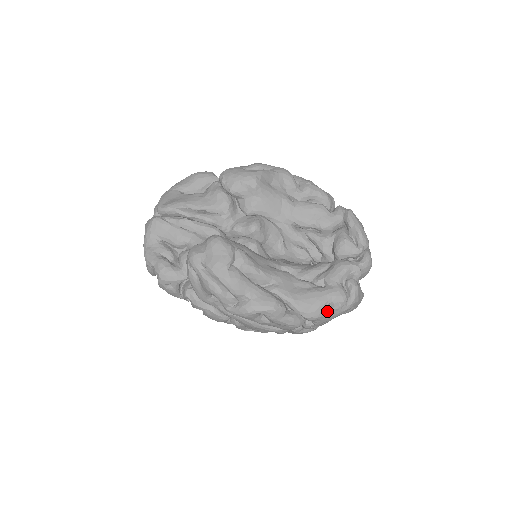
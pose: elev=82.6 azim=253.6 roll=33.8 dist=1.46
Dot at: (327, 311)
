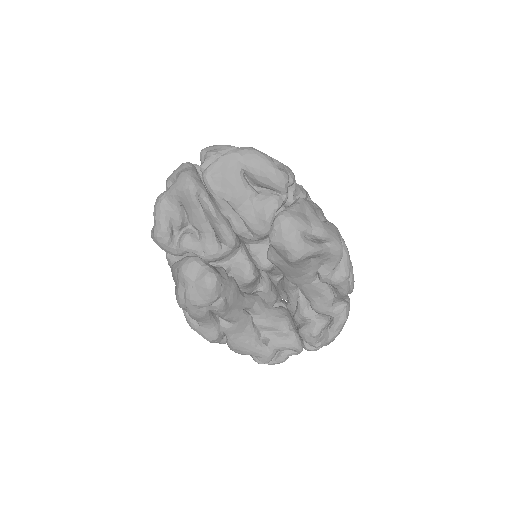
Dot at: occluded
